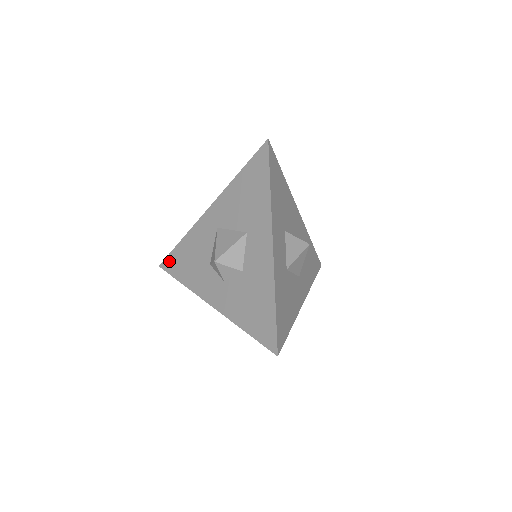
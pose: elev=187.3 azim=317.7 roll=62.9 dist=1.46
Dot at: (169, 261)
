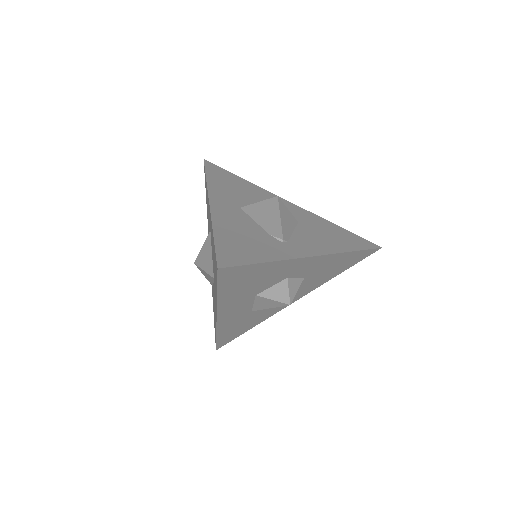
Dot at: occluded
